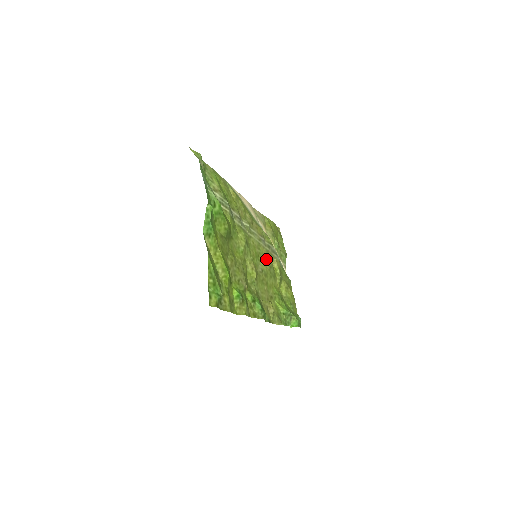
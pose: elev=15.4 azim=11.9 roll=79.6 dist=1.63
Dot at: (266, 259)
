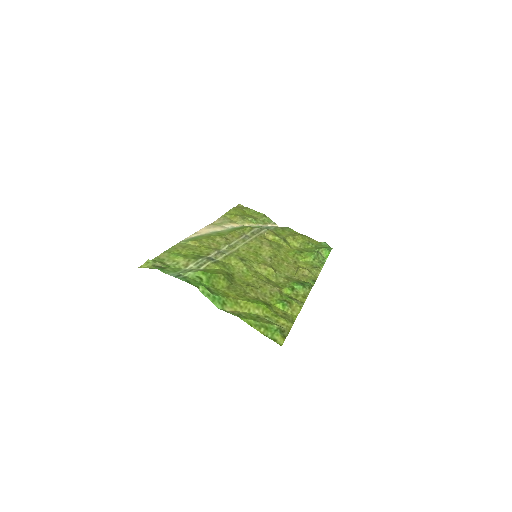
Dot at: (262, 246)
